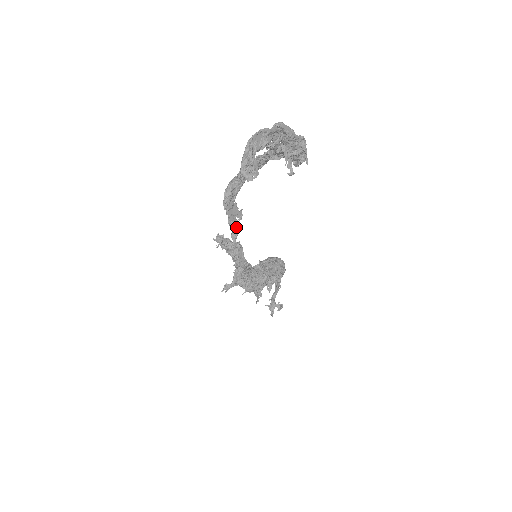
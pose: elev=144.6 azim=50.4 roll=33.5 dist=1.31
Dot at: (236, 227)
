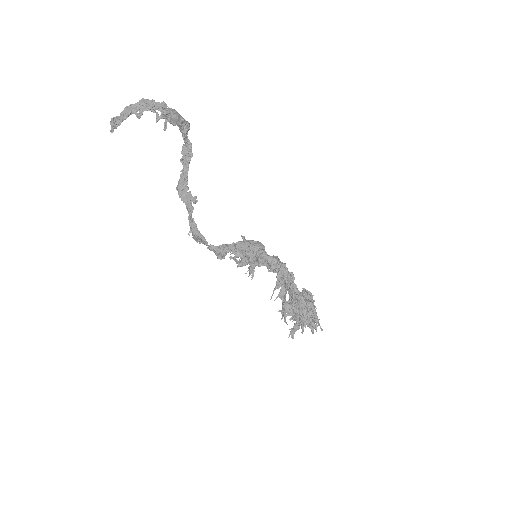
Dot at: (190, 209)
